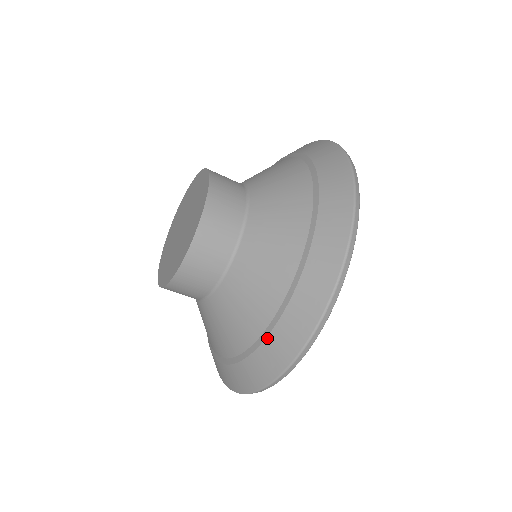
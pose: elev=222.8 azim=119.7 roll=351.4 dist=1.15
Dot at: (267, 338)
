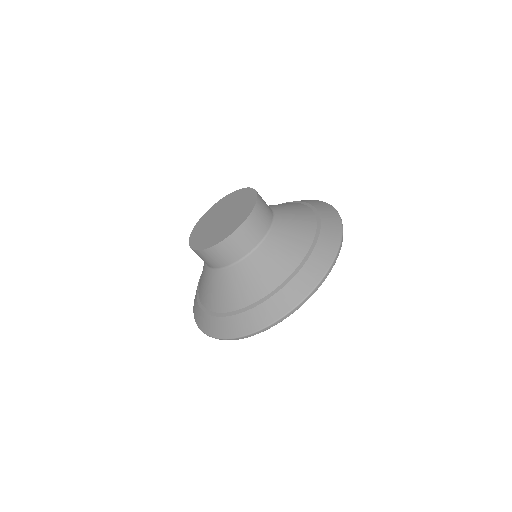
Dot at: (285, 287)
